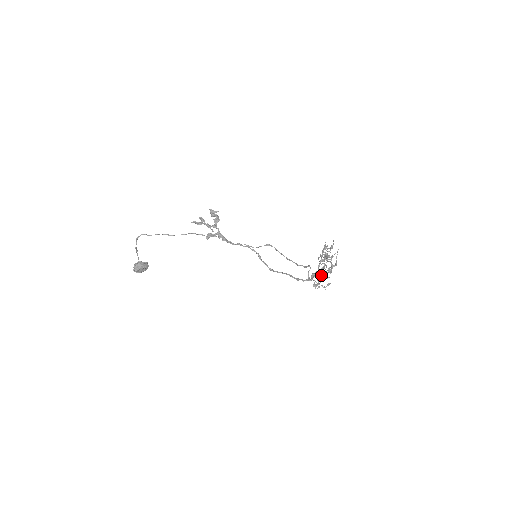
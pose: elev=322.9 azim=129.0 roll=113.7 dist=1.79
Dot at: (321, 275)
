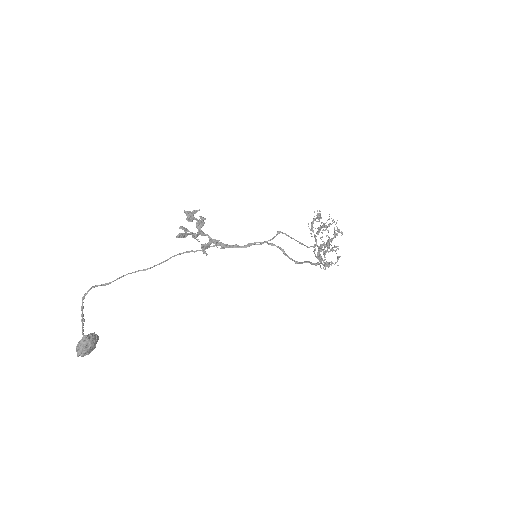
Dot at: (327, 251)
